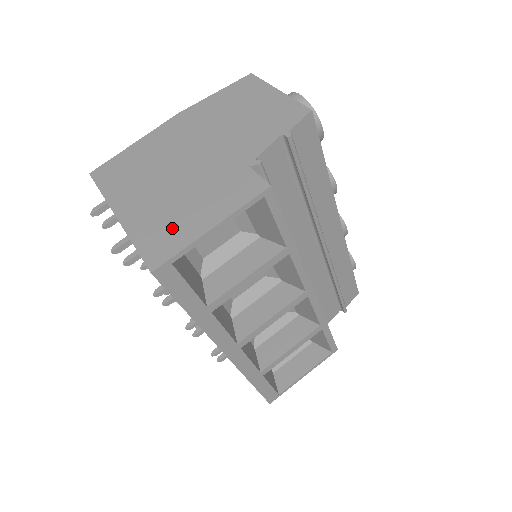
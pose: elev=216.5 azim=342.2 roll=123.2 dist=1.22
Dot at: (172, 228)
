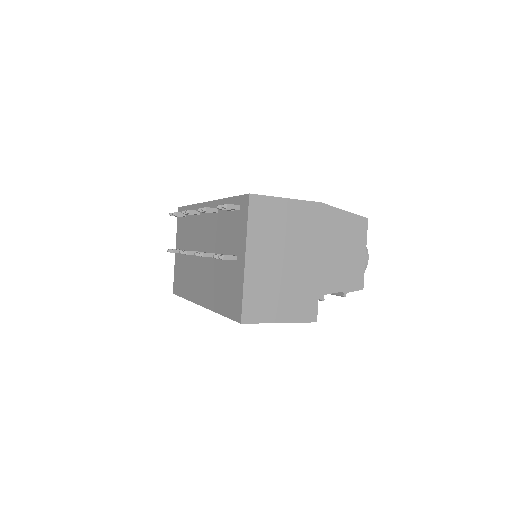
Dot at: (266, 303)
